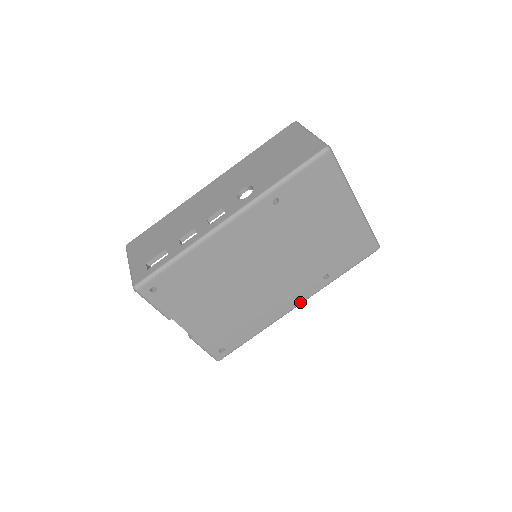
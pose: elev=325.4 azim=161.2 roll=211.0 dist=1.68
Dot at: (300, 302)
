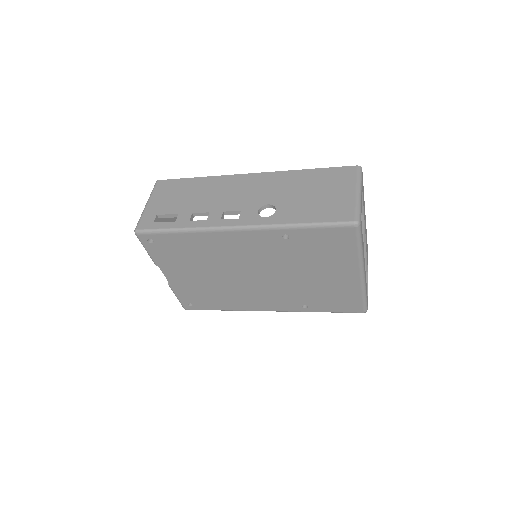
Dot at: (273, 310)
